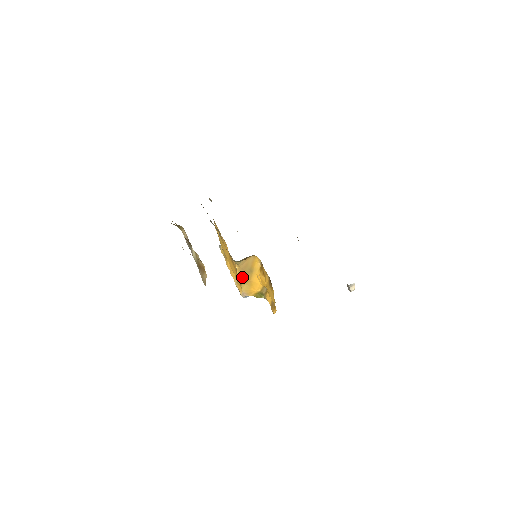
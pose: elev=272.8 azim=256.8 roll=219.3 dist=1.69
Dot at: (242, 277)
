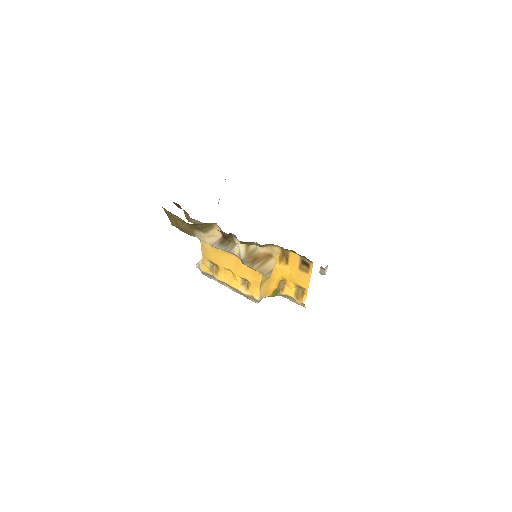
Dot at: occluded
